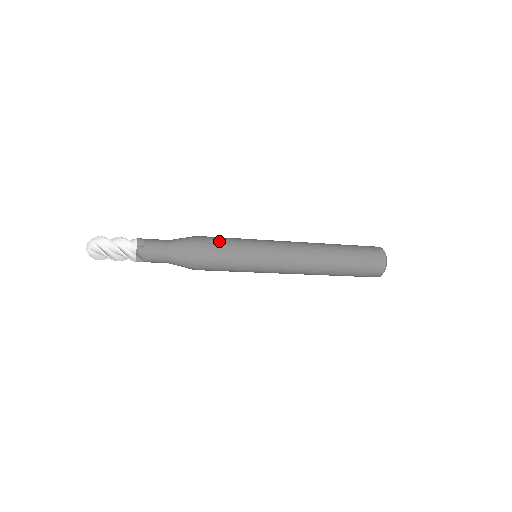
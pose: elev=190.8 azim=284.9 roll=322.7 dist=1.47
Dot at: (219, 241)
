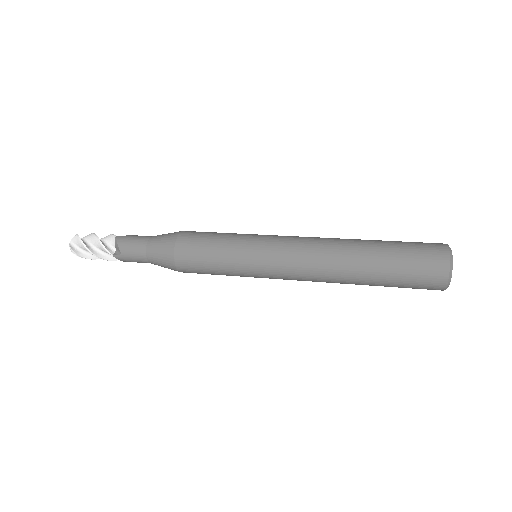
Dot at: (199, 252)
